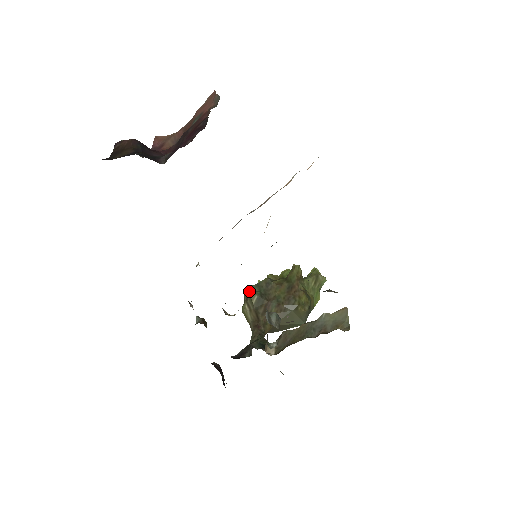
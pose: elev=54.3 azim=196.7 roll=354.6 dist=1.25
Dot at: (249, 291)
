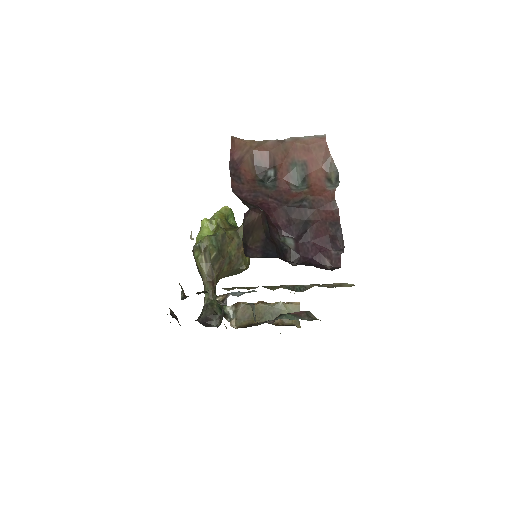
Dot at: (210, 247)
